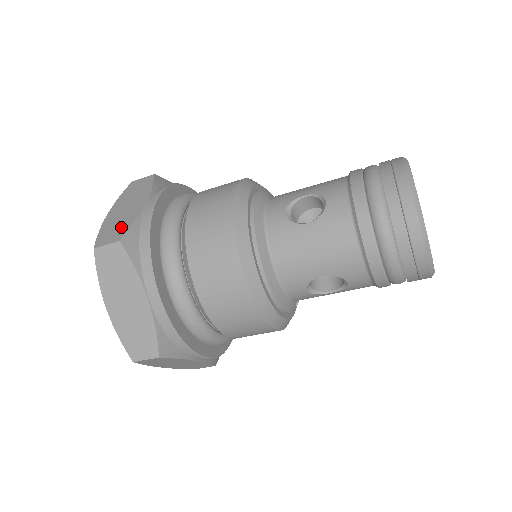
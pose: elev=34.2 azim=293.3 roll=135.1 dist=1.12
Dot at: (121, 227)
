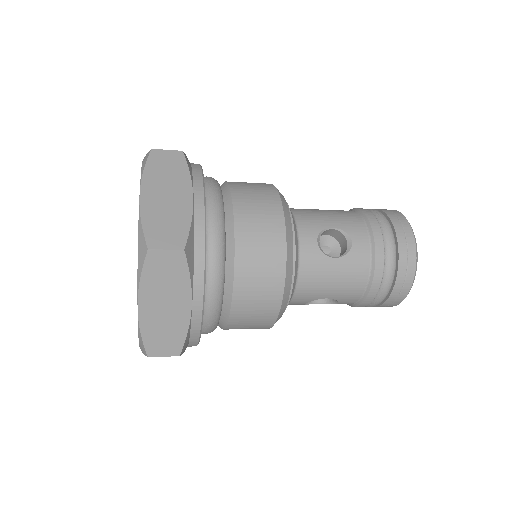
Dot at: (175, 227)
